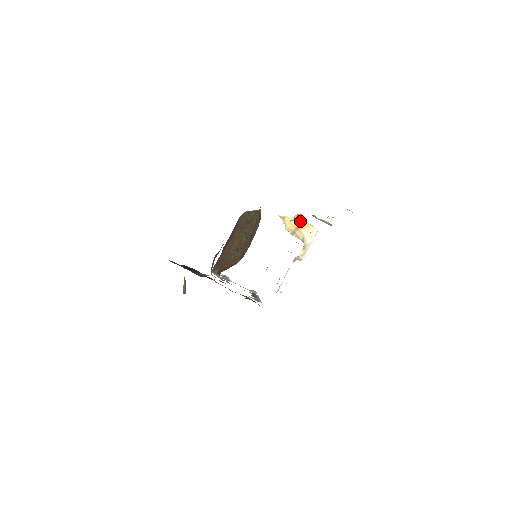
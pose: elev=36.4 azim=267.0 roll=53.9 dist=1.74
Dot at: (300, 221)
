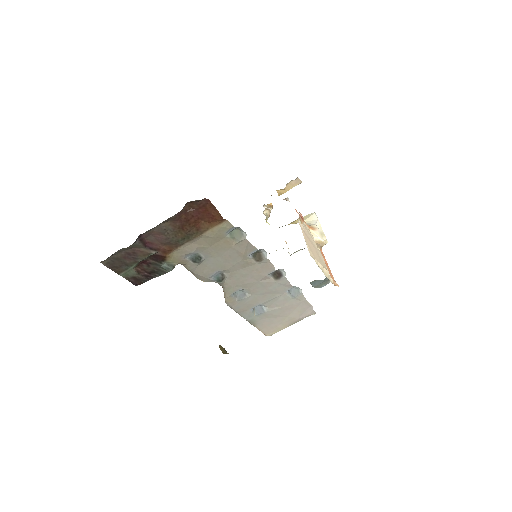
Dot at: (292, 222)
